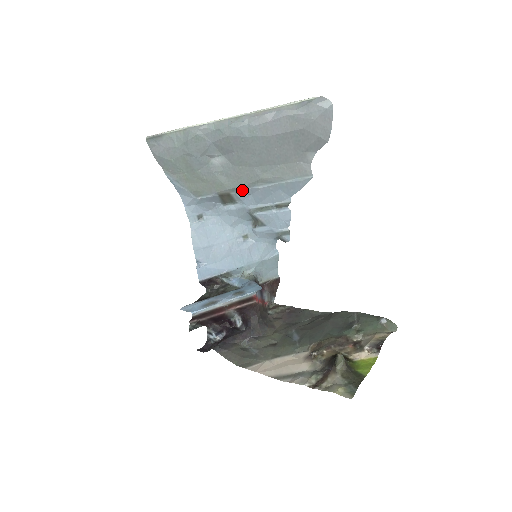
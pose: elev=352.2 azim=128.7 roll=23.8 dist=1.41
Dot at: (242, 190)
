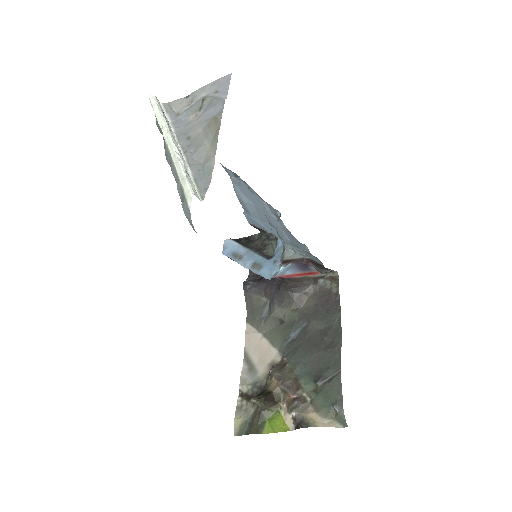
Dot at: occluded
